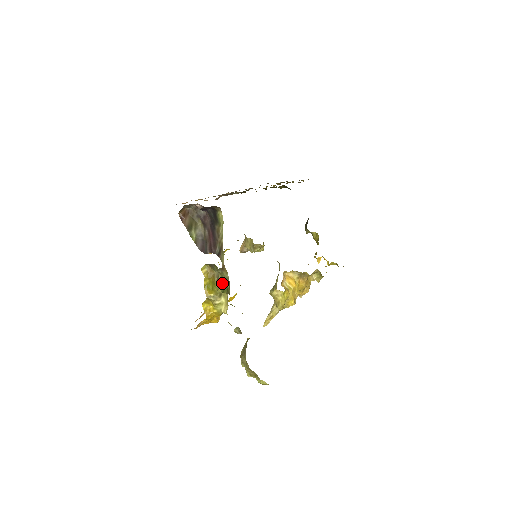
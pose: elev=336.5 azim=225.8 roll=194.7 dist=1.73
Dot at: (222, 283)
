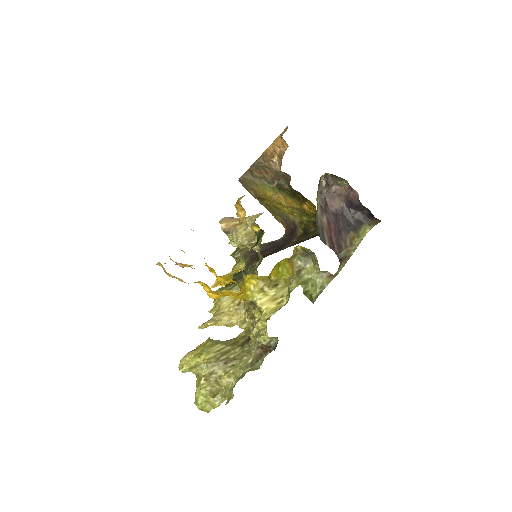
Dot at: (312, 285)
